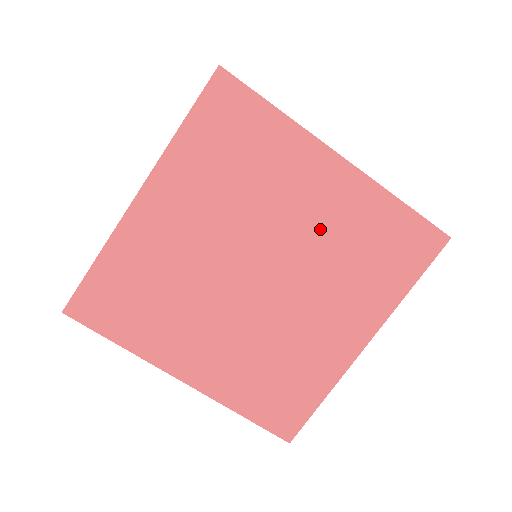
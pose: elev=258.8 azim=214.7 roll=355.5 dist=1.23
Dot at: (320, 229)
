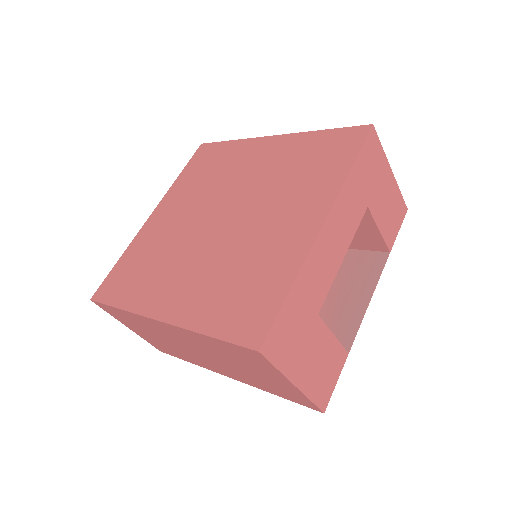
Dot at: (265, 173)
